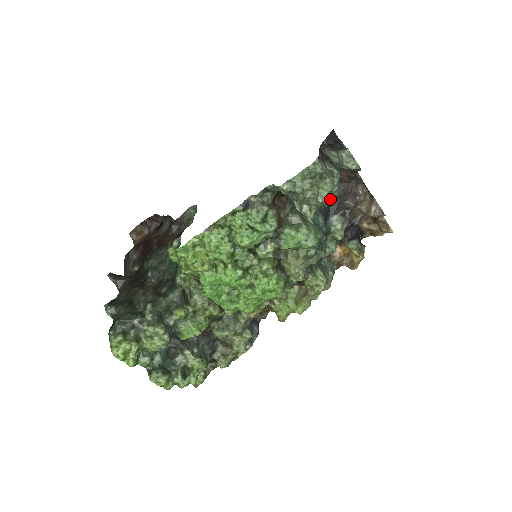
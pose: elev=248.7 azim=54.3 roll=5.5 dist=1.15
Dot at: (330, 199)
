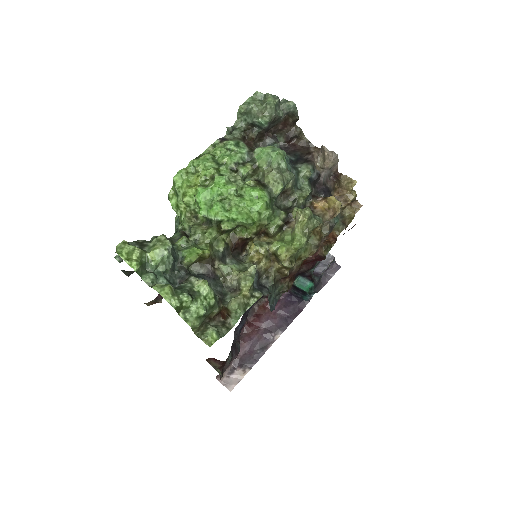
Dot at: (291, 157)
